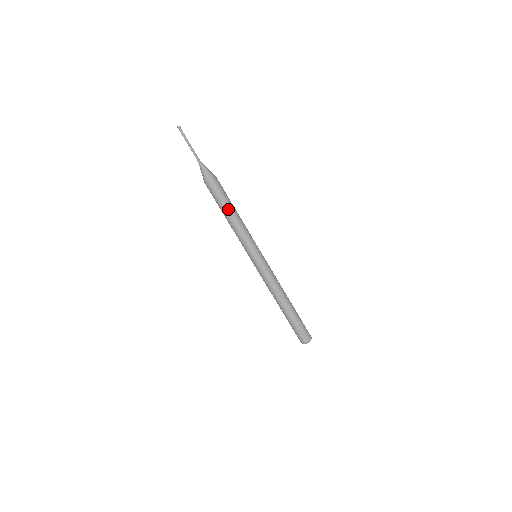
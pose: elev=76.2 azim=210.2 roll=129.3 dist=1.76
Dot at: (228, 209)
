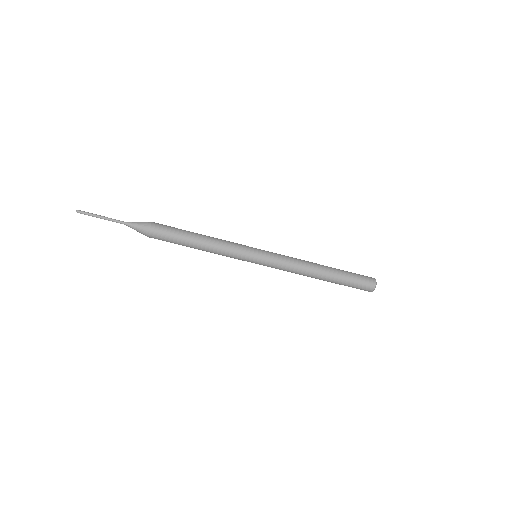
Dot at: (190, 241)
